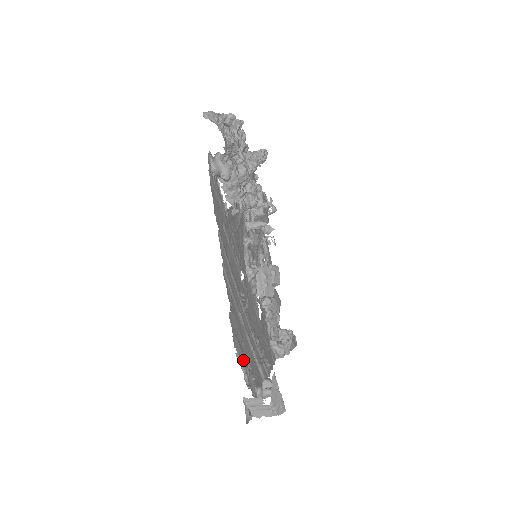
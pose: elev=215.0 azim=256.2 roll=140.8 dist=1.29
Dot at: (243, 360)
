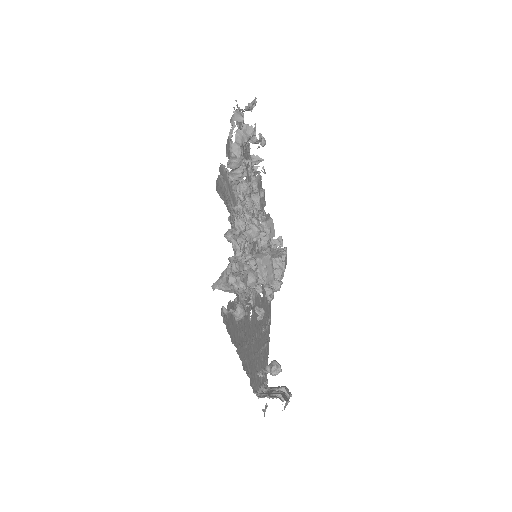
Dot at: (259, 381)
